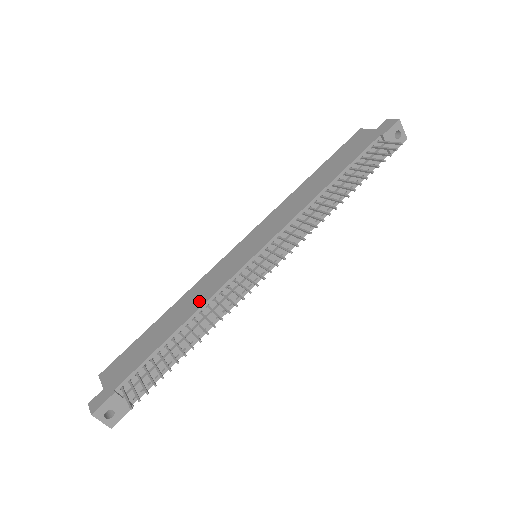
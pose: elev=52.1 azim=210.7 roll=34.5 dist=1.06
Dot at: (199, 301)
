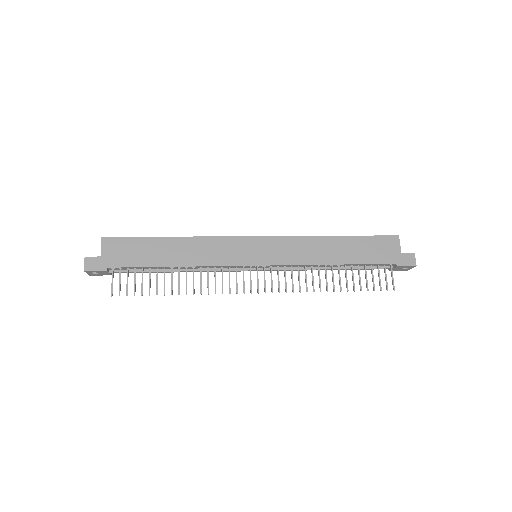
Dot at: (199, 259)
